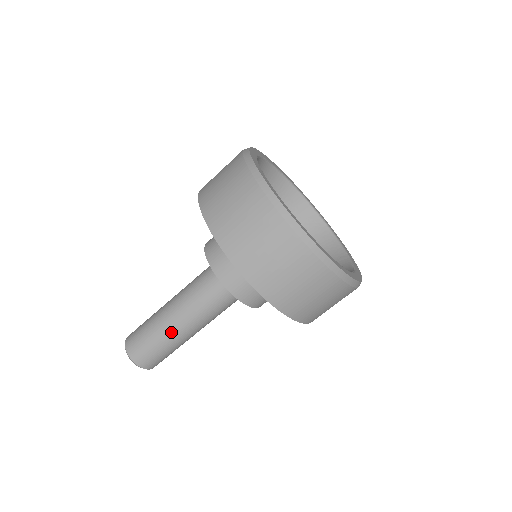
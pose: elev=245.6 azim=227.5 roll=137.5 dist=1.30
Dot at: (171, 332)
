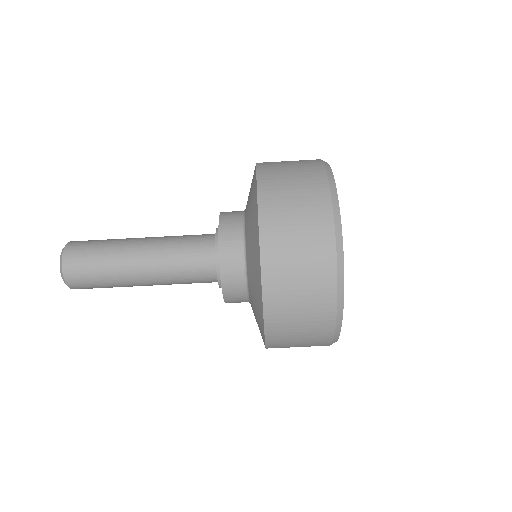
Dot at: (126, 248)
